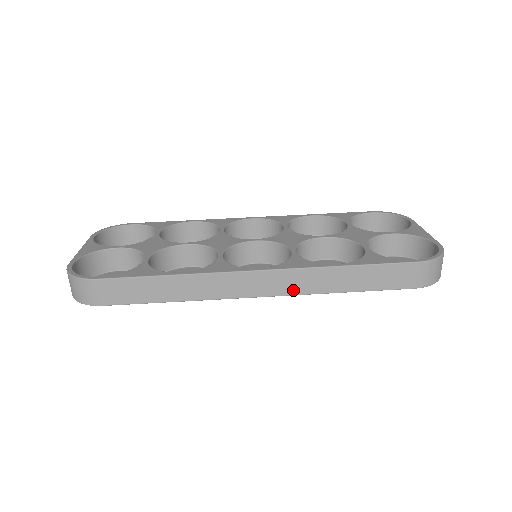
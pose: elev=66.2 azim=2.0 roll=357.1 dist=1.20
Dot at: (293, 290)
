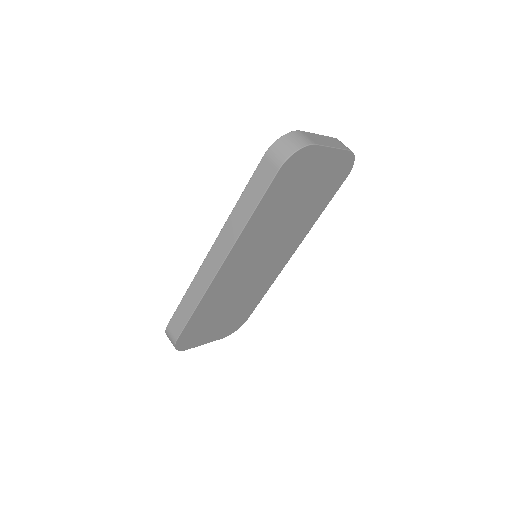
Dot at: (229, 245)
